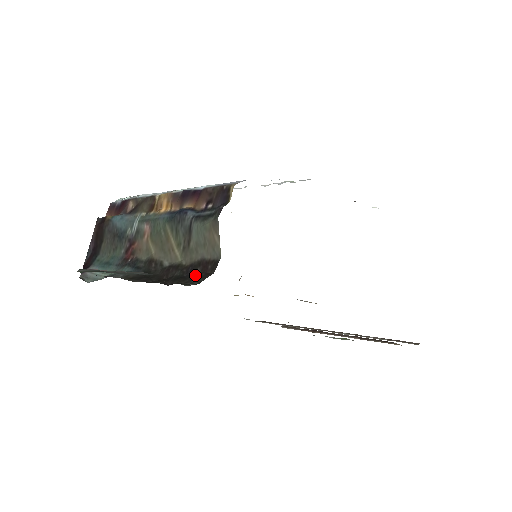
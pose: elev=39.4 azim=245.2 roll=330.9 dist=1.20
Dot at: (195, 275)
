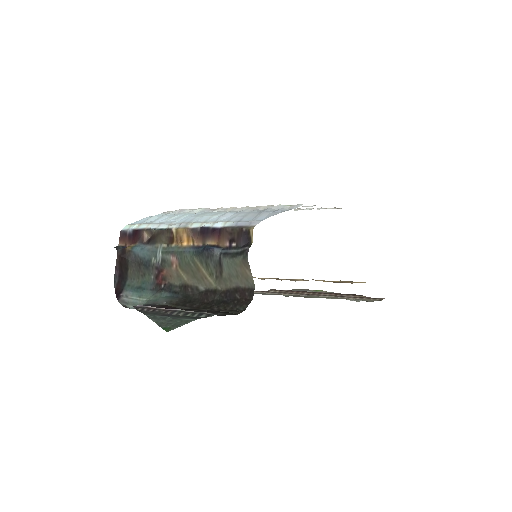
Dot at: (236, 301)
